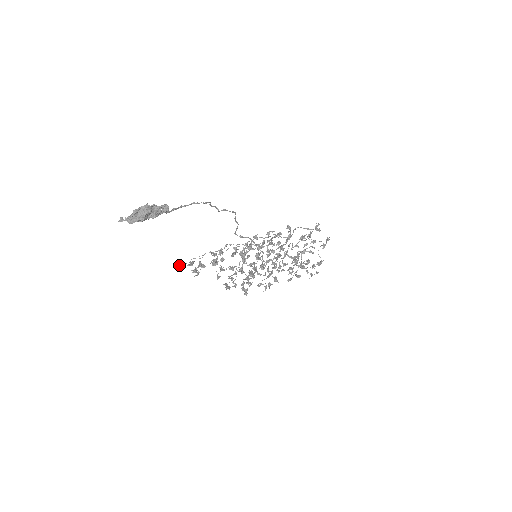
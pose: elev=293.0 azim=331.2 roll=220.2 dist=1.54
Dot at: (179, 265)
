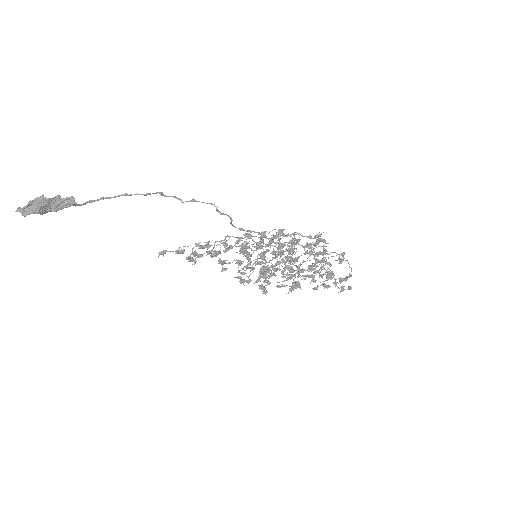
Dot at: (160, 252)
